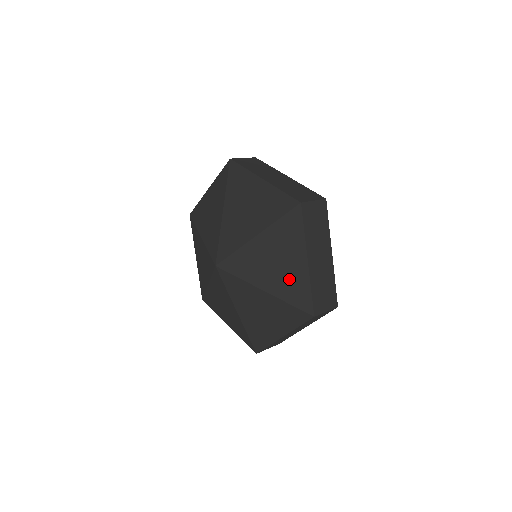
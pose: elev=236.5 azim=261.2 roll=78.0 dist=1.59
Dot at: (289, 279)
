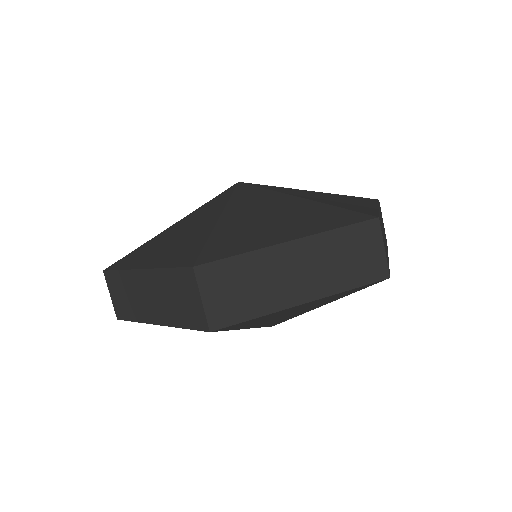
Dot at: (347, 204)
